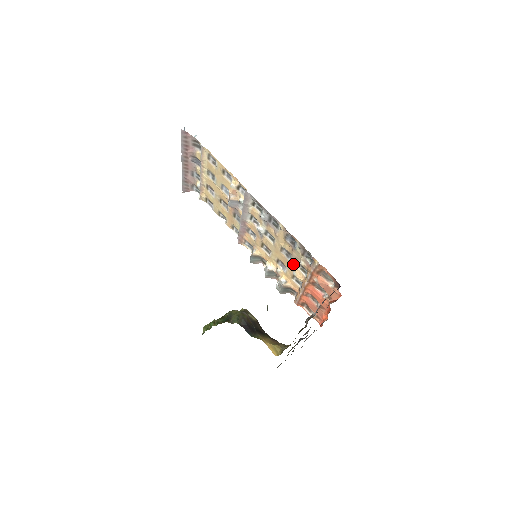
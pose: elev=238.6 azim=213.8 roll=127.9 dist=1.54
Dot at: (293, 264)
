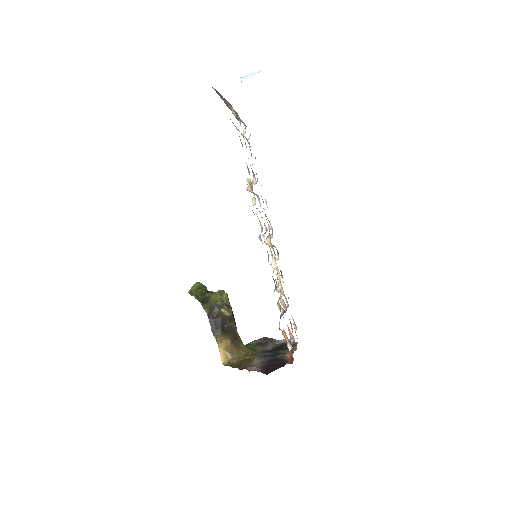
Dot at: (280, 291)
